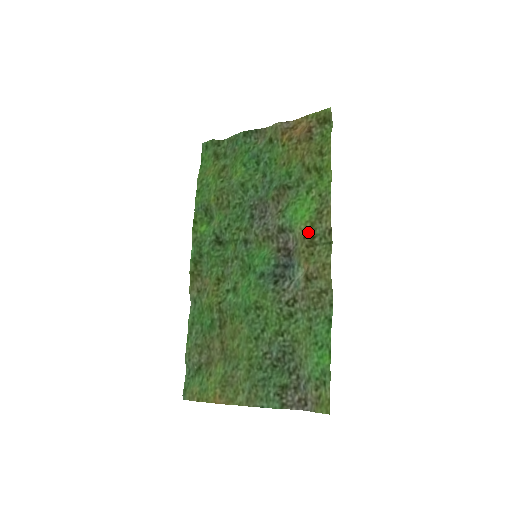
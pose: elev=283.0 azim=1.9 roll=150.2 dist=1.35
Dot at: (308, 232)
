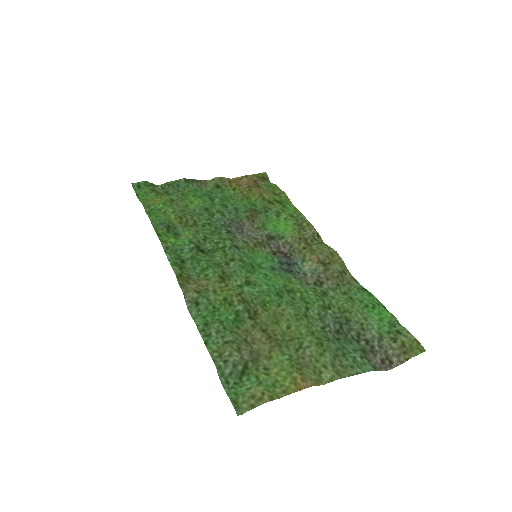
Dot at: (300, 236)
